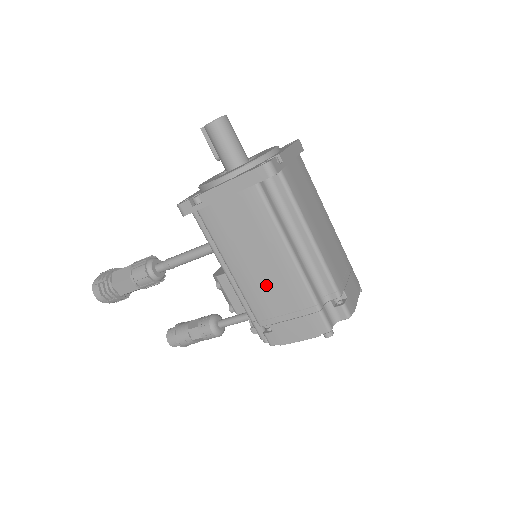
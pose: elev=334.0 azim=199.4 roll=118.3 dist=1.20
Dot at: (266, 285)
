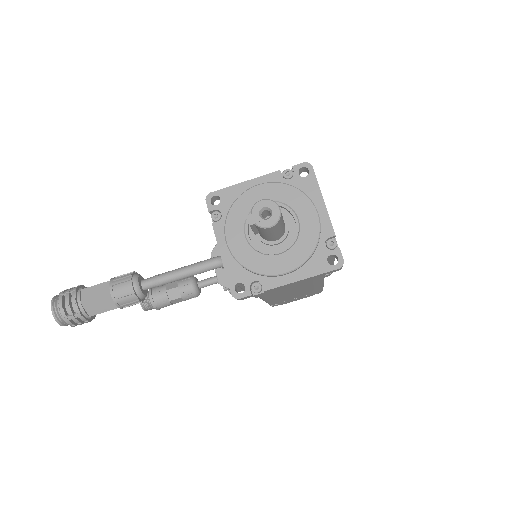
Dot at: (291, 296)
